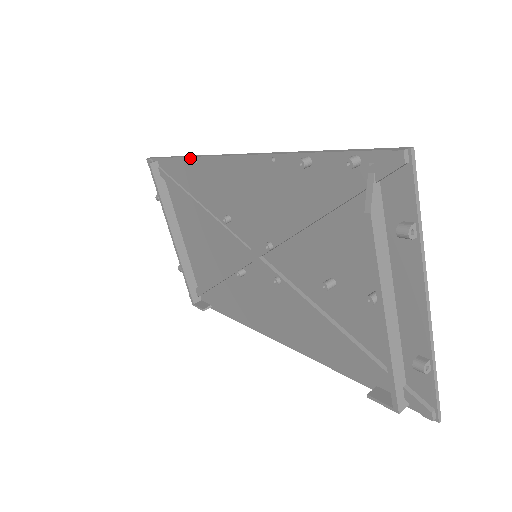
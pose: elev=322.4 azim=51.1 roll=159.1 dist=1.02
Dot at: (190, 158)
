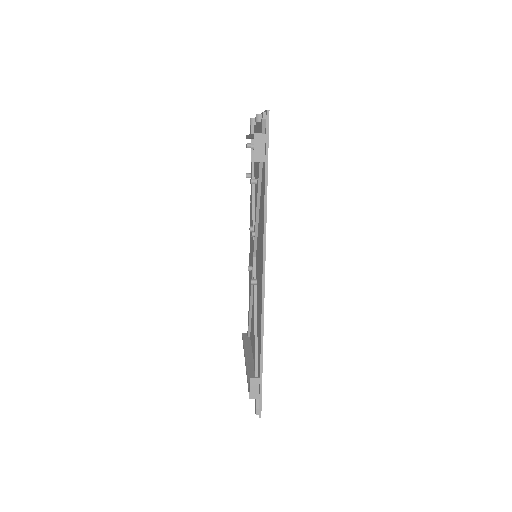
Dot at: occluded
